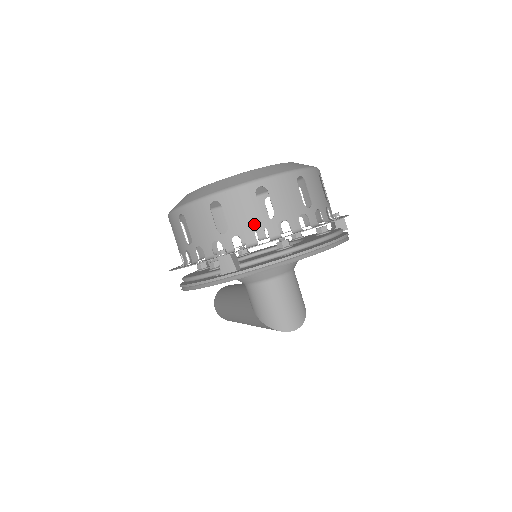
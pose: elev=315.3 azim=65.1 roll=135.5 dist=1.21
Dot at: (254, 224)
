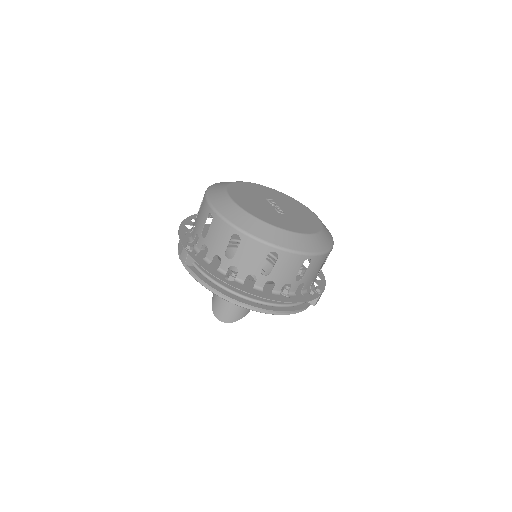
Dot at: (217, 251)
